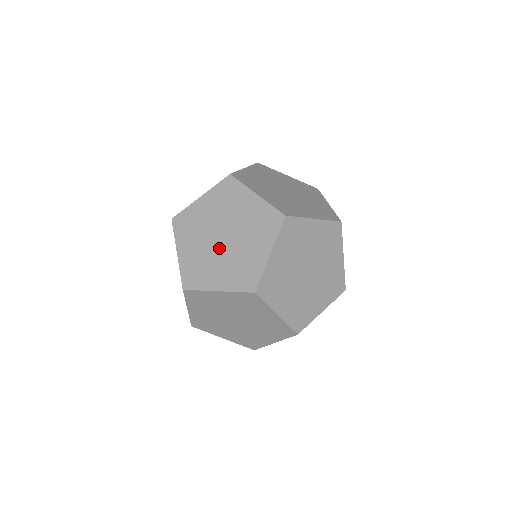
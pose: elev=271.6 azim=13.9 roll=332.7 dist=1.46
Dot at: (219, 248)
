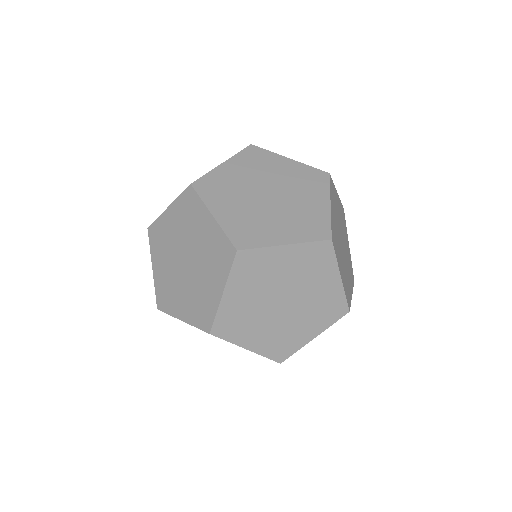
Dot at: (182, 273)
